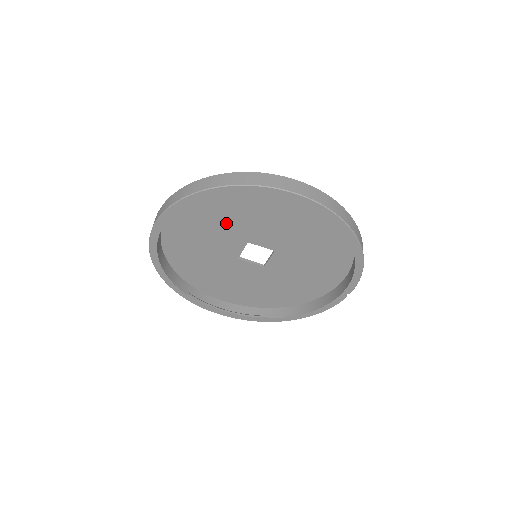
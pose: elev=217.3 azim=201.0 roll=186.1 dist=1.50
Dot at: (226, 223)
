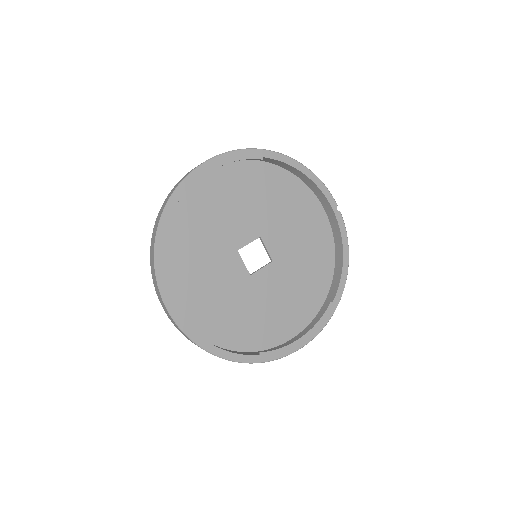
Dot at: (207, 250)
